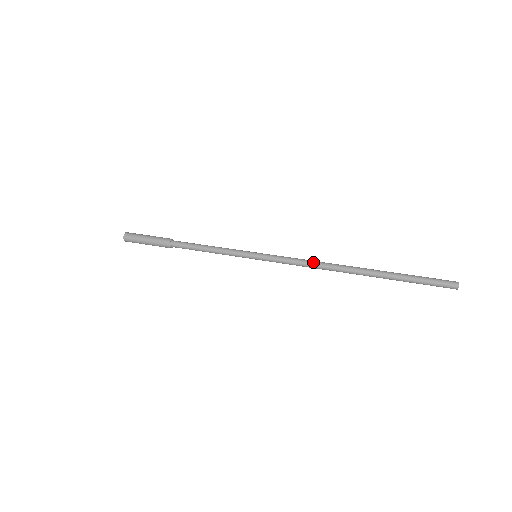
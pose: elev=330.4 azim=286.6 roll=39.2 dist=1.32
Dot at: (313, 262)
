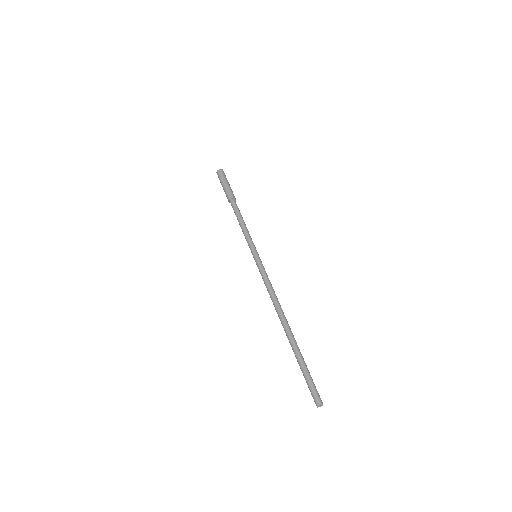
Dot at: (272, 295)
